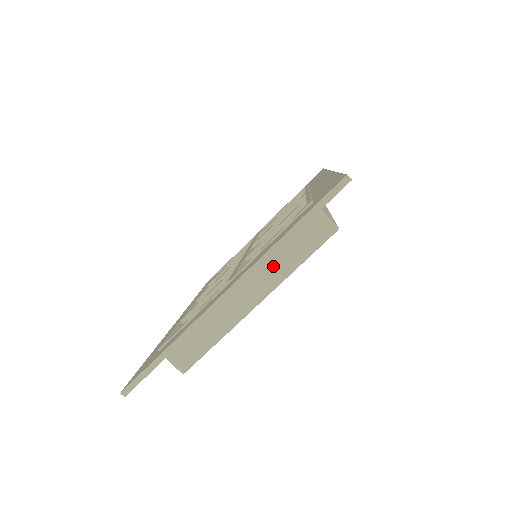
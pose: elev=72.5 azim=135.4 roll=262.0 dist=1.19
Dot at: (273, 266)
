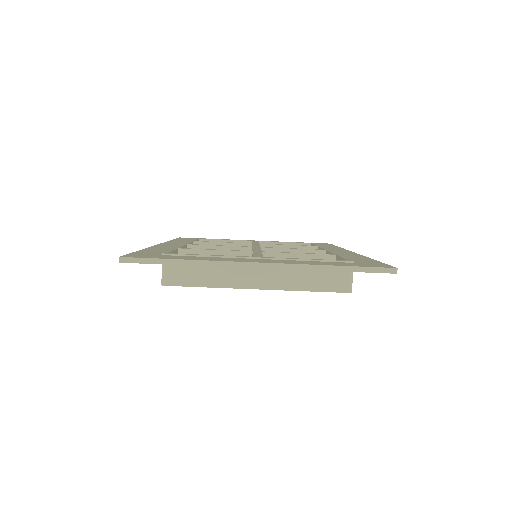
Dot at: (293, 275)
